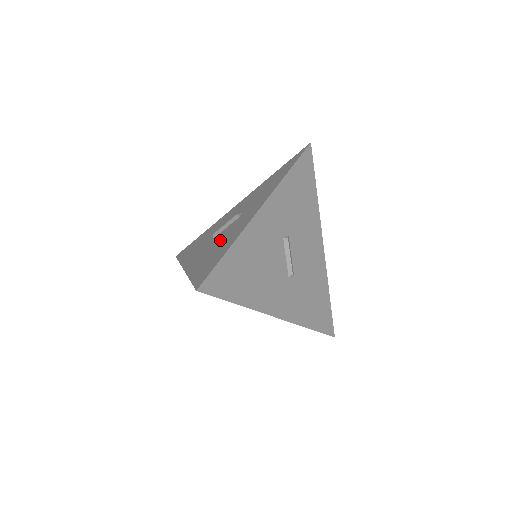
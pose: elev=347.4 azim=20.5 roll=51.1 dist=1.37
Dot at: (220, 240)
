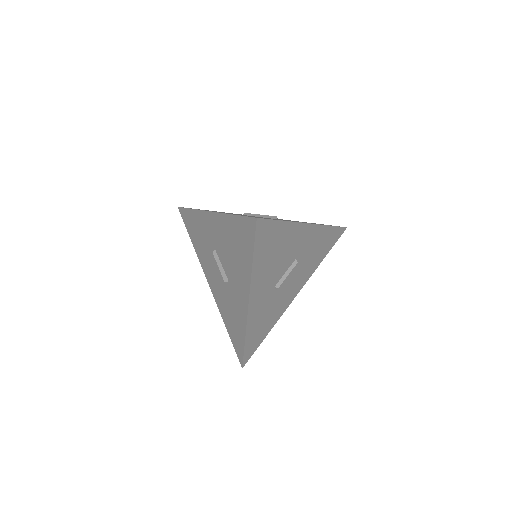
Dot at: (261, 217)
